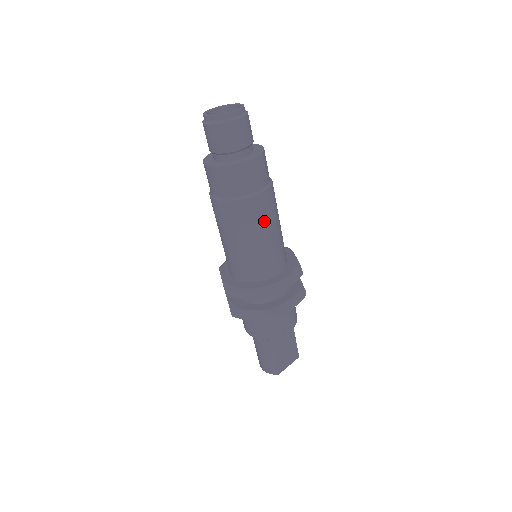
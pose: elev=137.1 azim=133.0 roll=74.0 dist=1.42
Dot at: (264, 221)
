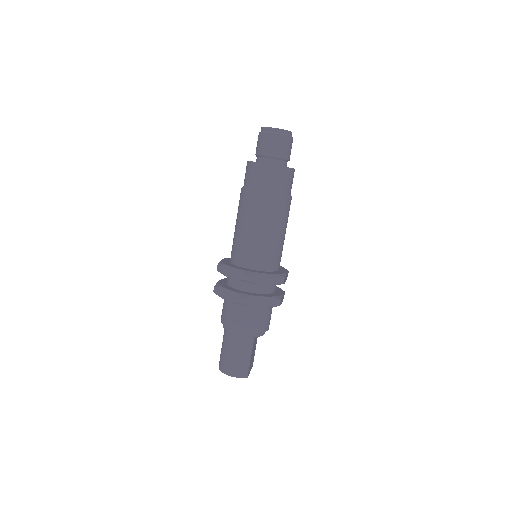
Dot at: (287, 220)
